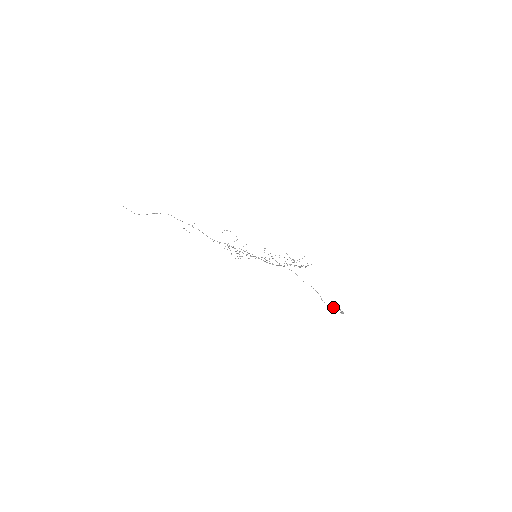
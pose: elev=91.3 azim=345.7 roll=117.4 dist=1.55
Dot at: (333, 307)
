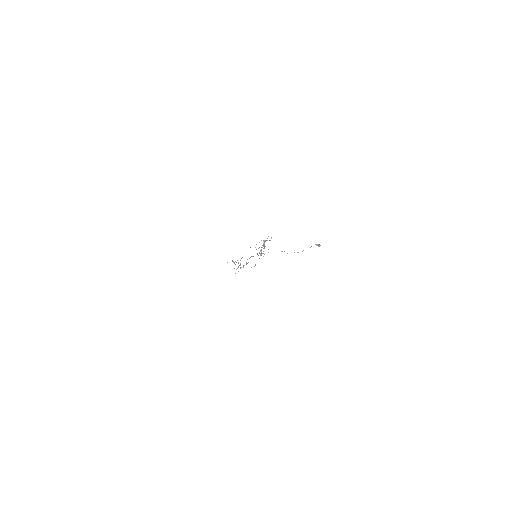
Dot at: occluded
